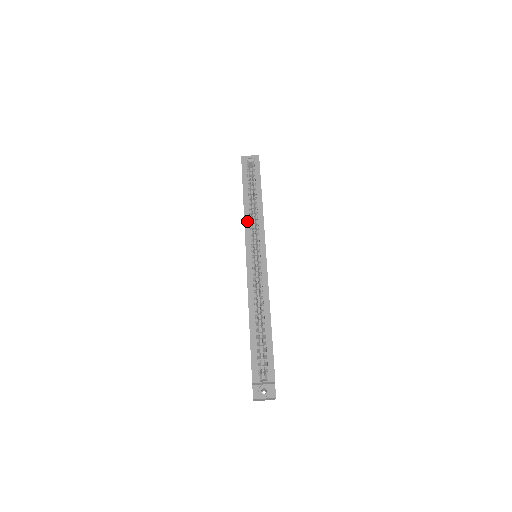
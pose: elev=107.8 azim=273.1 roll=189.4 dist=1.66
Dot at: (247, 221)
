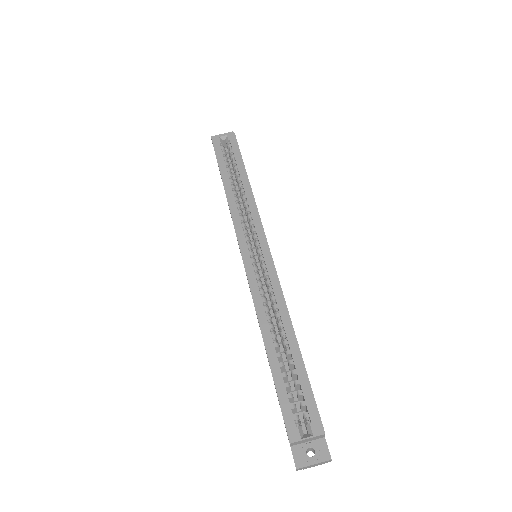
Dot at: (234, 212)
